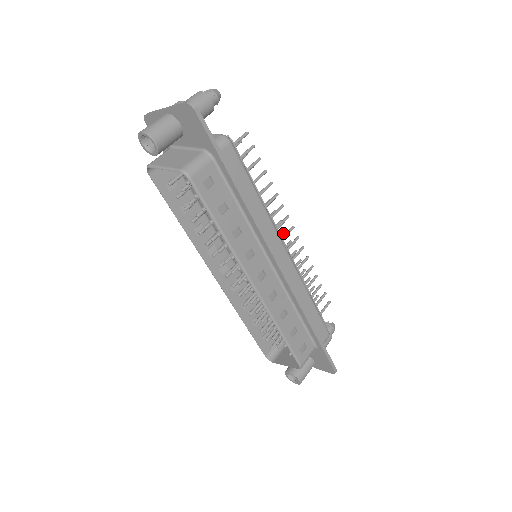
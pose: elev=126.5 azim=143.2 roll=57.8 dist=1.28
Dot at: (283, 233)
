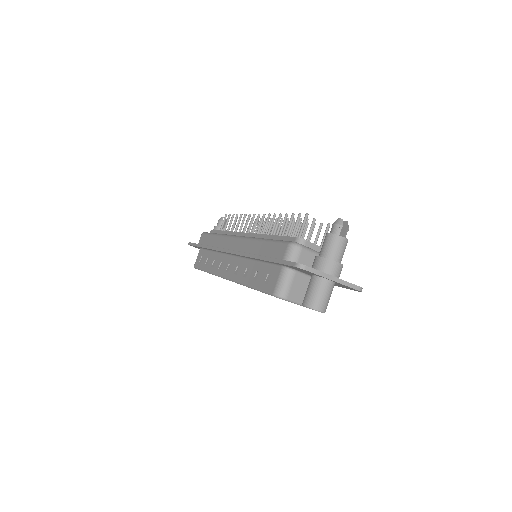
Dot at: occluded
